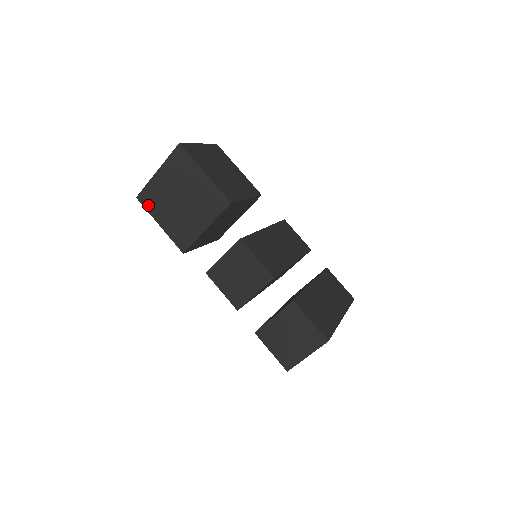
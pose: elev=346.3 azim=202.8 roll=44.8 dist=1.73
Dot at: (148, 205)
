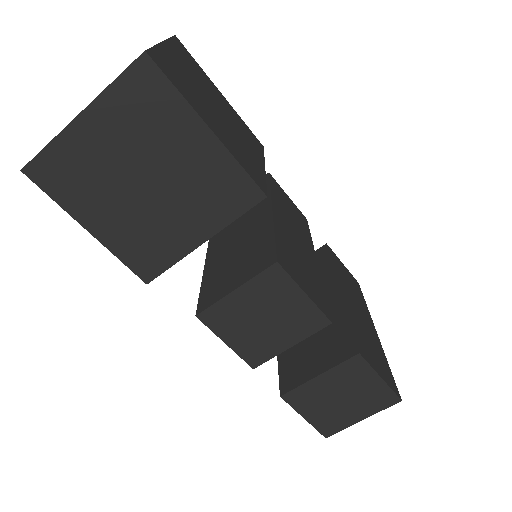
Dot at: (56, 189)
